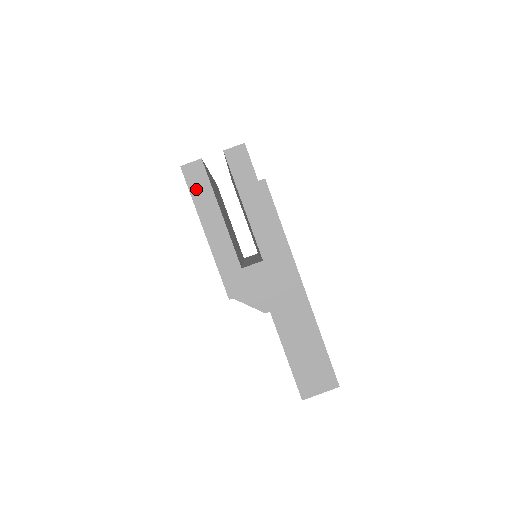
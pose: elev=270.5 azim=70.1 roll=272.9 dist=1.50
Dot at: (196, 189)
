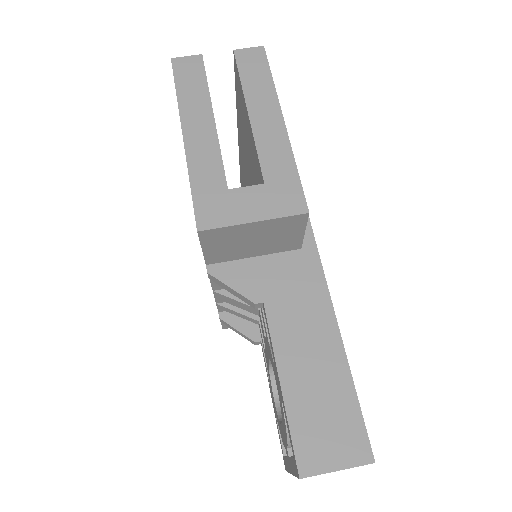
Dot at: (185, 84)
